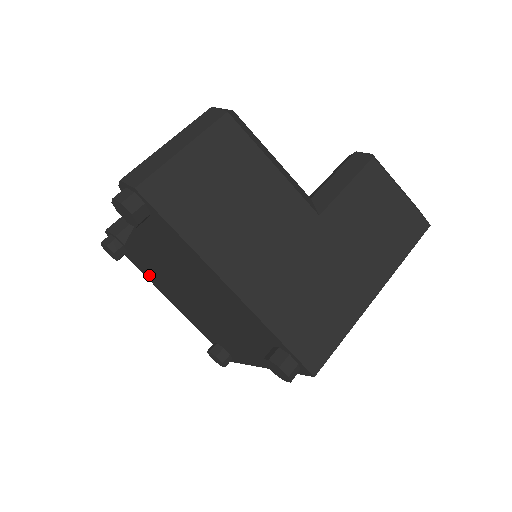
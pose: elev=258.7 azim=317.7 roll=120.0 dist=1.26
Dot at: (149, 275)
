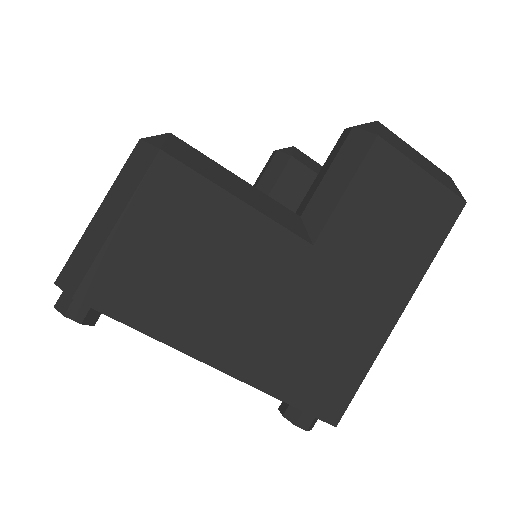
Dot at: occluded
